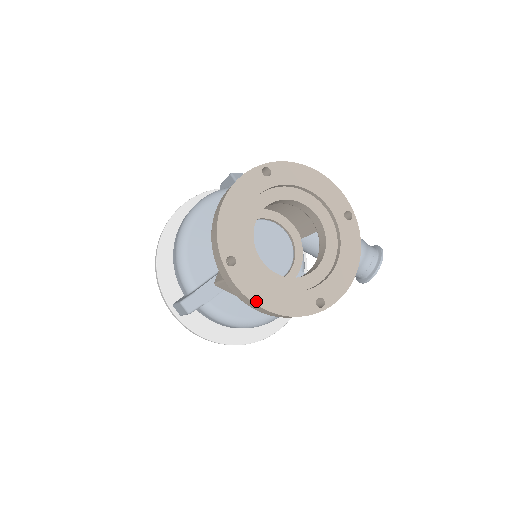
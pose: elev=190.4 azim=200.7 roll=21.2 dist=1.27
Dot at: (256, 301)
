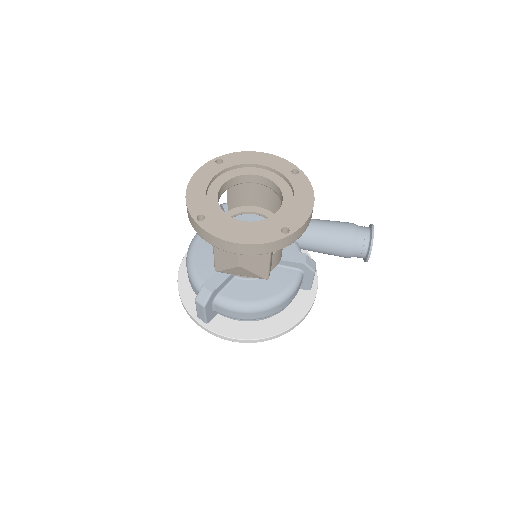
Dot at: (227, 239)
